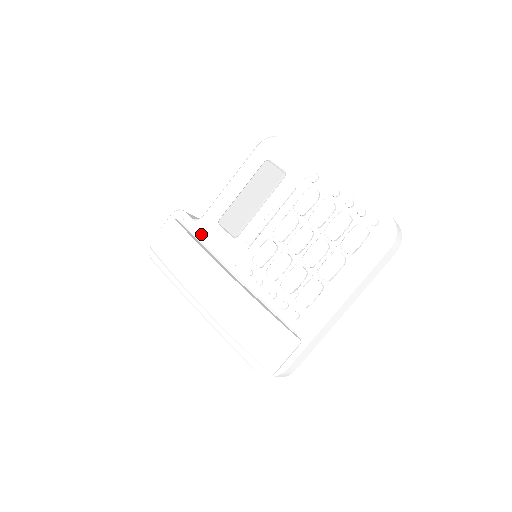
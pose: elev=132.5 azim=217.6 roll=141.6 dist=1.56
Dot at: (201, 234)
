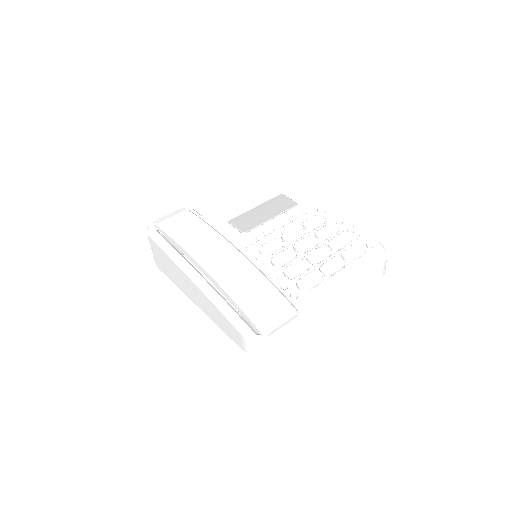
Dot at: (210, 225)
